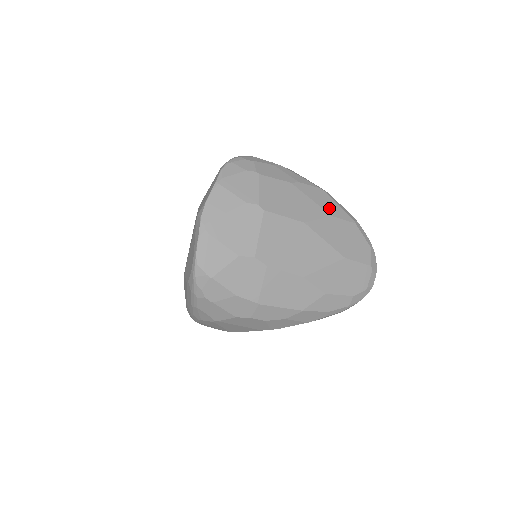
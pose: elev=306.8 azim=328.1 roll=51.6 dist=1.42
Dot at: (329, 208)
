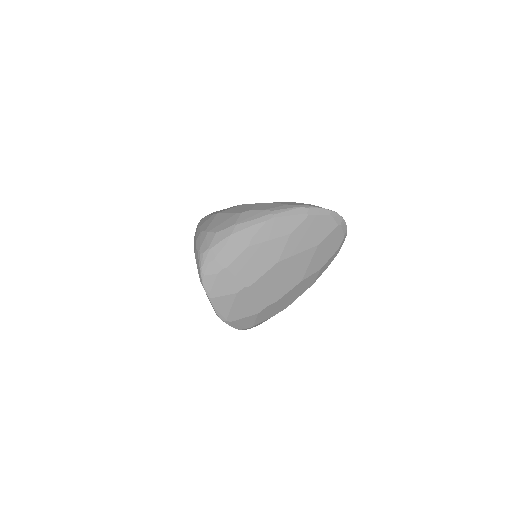
Dot at: (284, 229)
